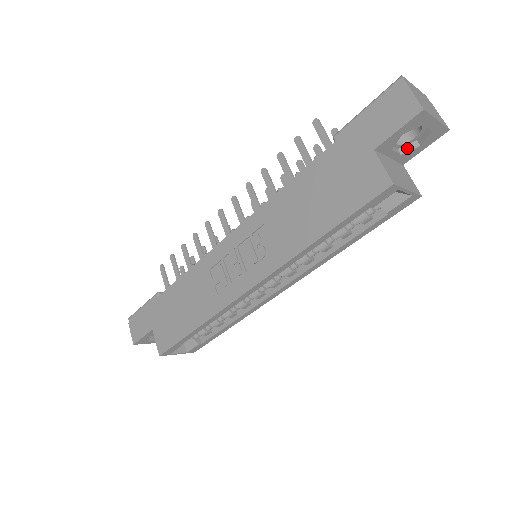
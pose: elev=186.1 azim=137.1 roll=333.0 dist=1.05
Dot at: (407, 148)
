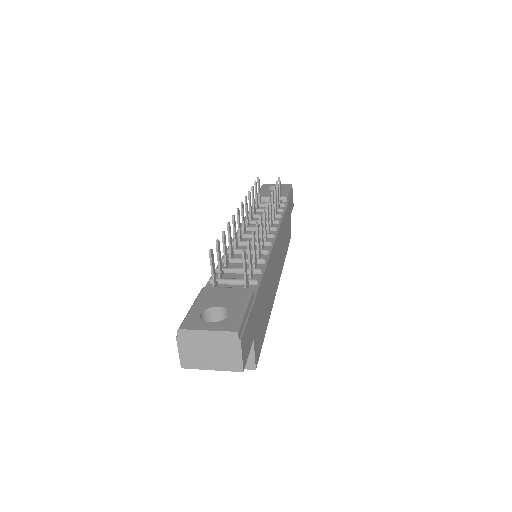
Dot at: occluded
